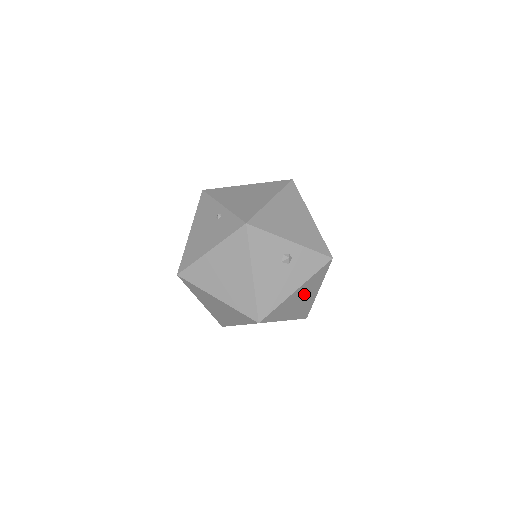
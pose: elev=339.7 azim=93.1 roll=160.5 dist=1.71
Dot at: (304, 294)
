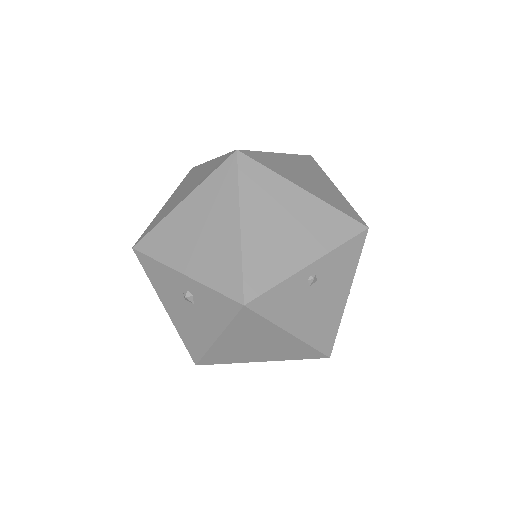
Dot at: (253, 340)
